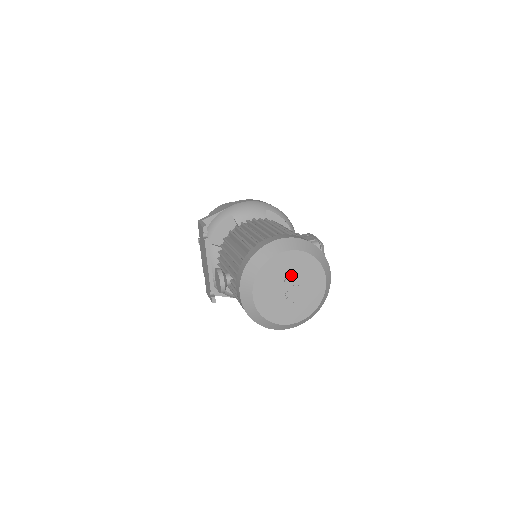
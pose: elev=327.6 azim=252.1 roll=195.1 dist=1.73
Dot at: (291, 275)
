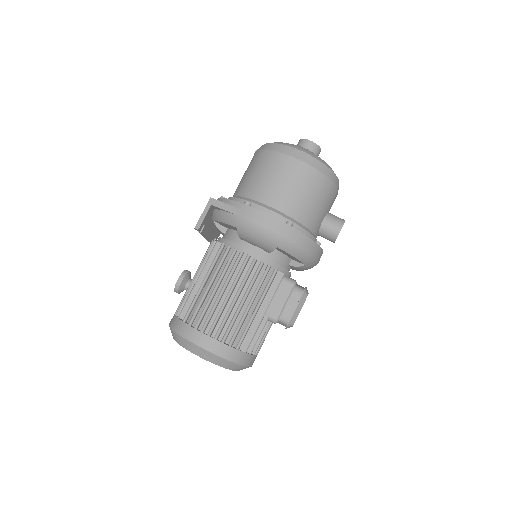
Dot at: occluded
